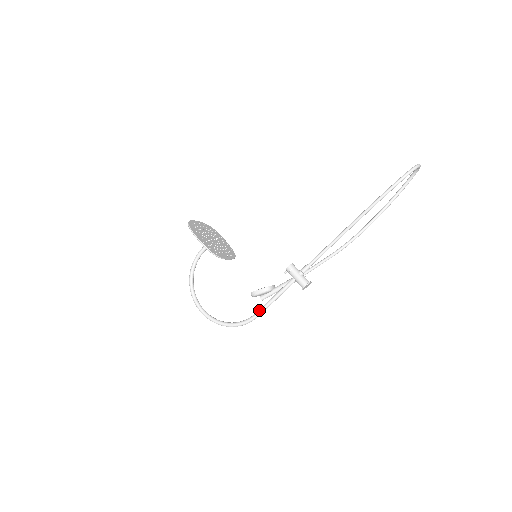
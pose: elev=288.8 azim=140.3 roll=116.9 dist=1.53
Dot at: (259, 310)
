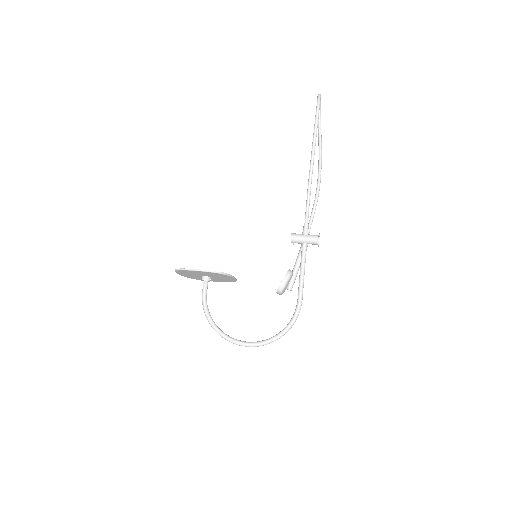
Dot at: (298, 294)
